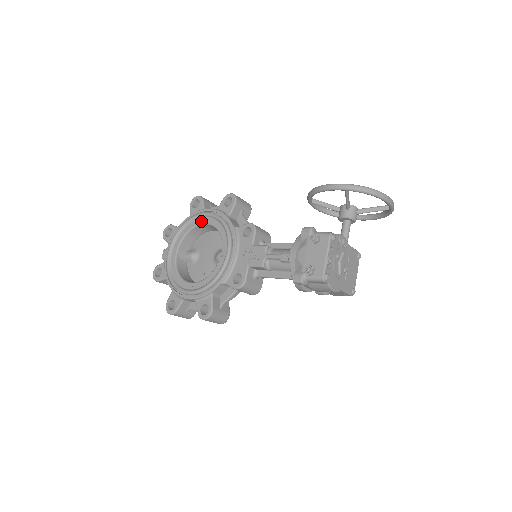
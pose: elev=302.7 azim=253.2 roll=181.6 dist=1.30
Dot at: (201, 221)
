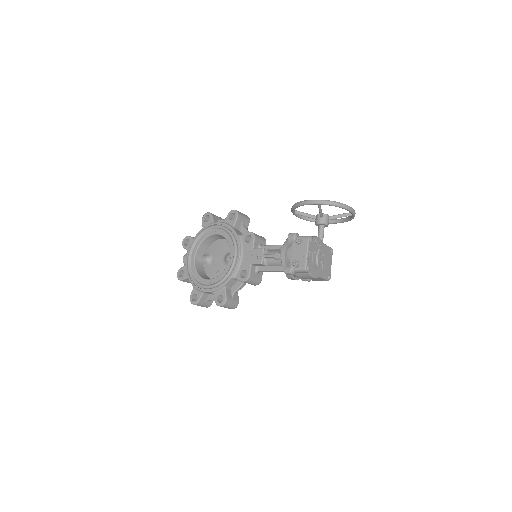
Dot at: (212, 232)
